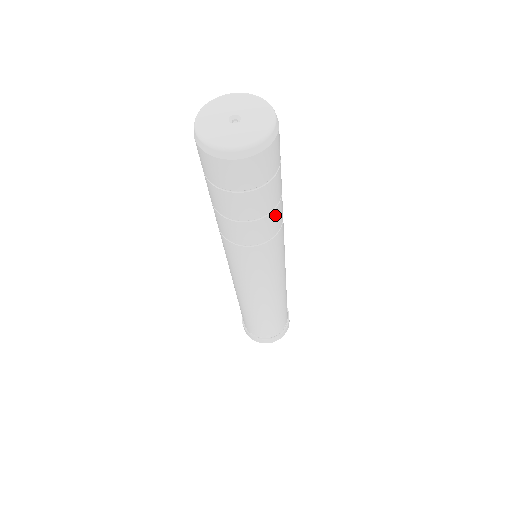
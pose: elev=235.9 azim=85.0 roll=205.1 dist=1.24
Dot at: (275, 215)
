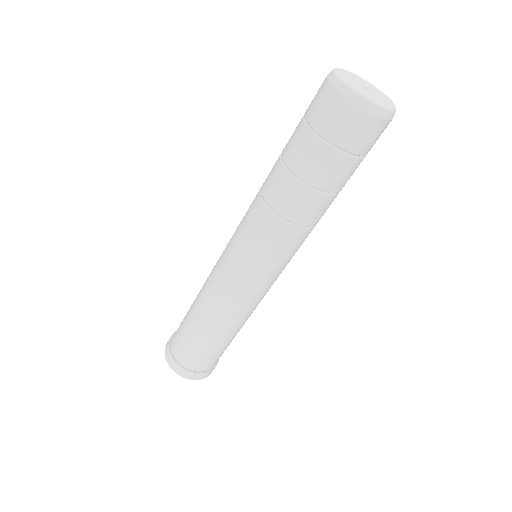
Dot at: (326, 202)
